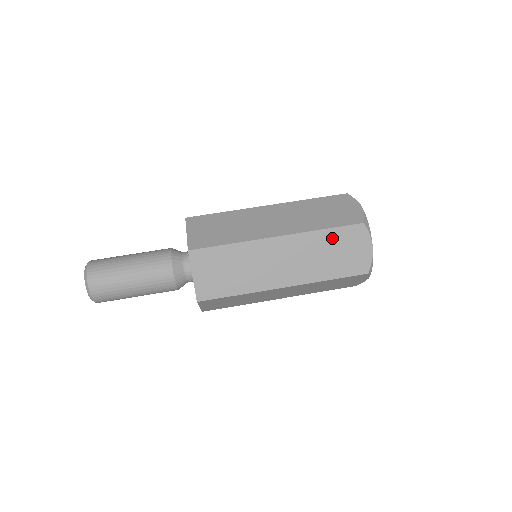
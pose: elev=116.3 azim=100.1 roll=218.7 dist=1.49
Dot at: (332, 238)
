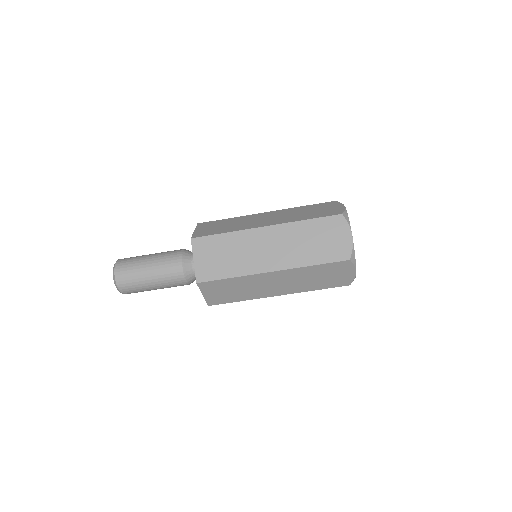
Dot at: occluded
